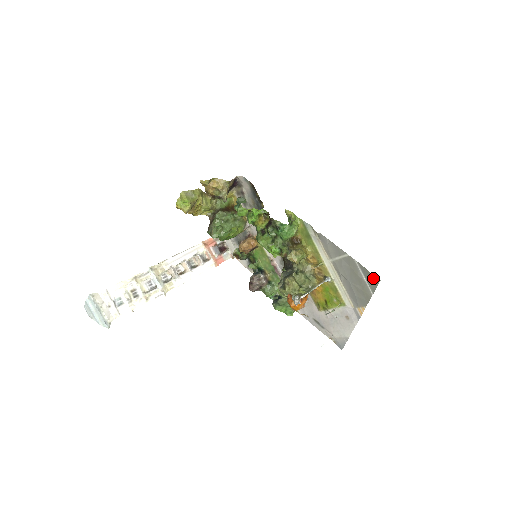
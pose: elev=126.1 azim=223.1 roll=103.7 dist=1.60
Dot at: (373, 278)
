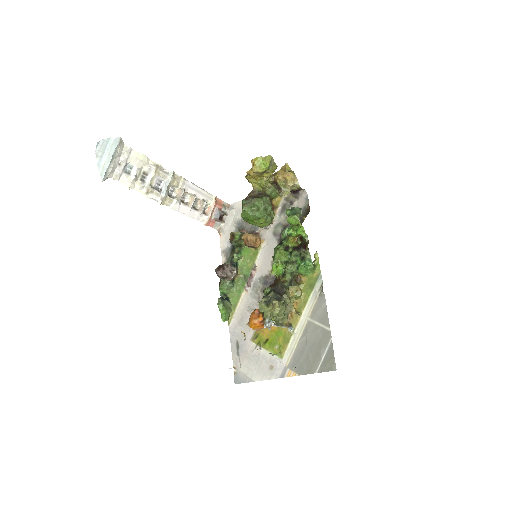
Dot at: (332, 363)
